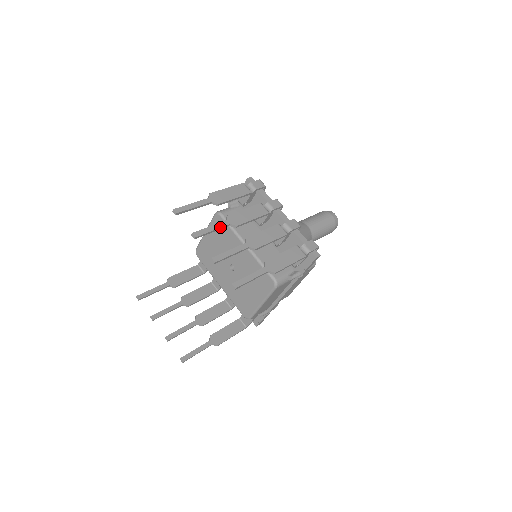
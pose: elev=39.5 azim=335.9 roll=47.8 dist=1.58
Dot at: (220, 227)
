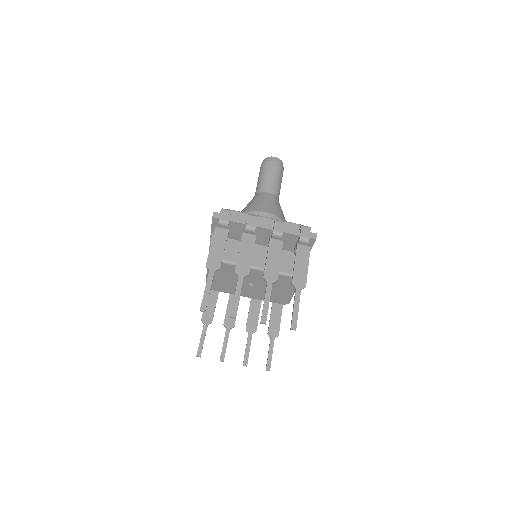
Dot at: occluded
